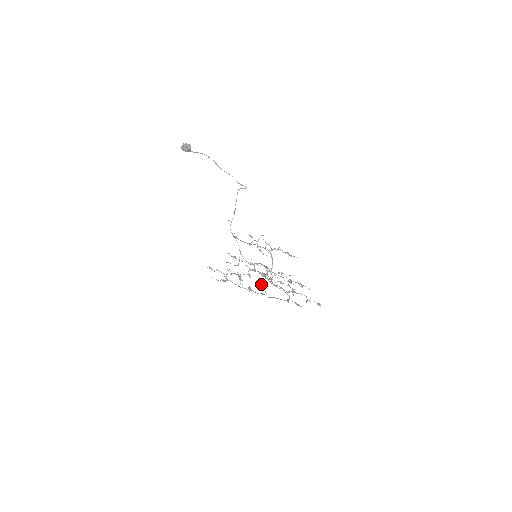
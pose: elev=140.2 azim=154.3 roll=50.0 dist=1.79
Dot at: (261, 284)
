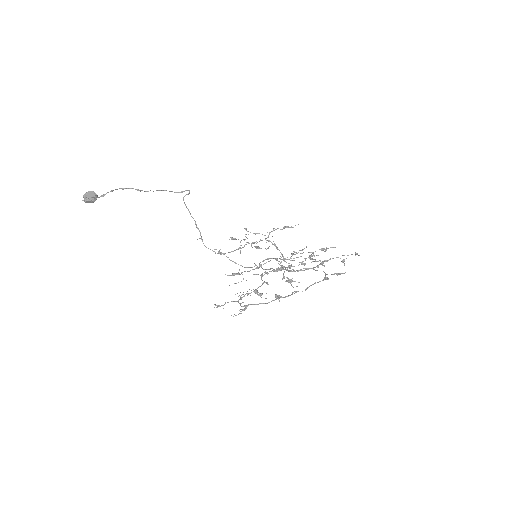
Dot at: occluded
